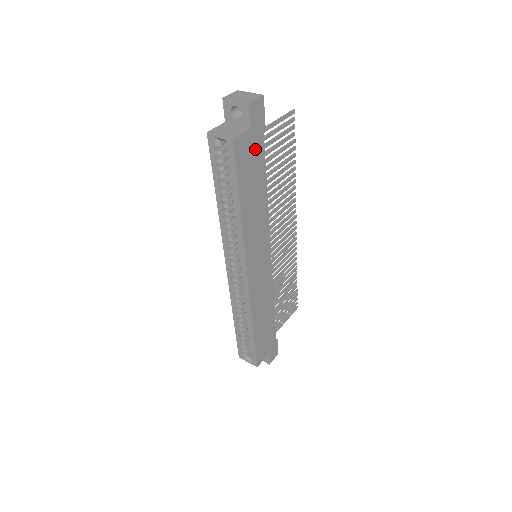
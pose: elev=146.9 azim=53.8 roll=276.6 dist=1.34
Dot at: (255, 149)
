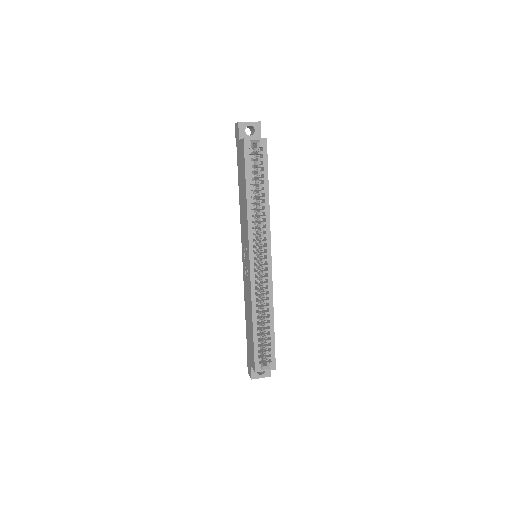
Dot at: occluded
